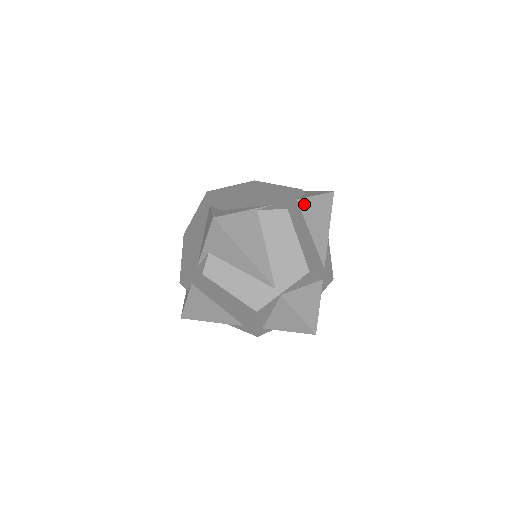
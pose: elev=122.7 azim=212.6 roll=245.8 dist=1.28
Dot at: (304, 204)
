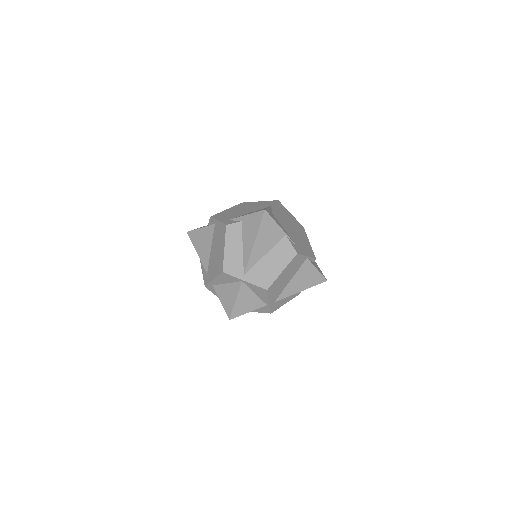
Dot at: (307, 264)
